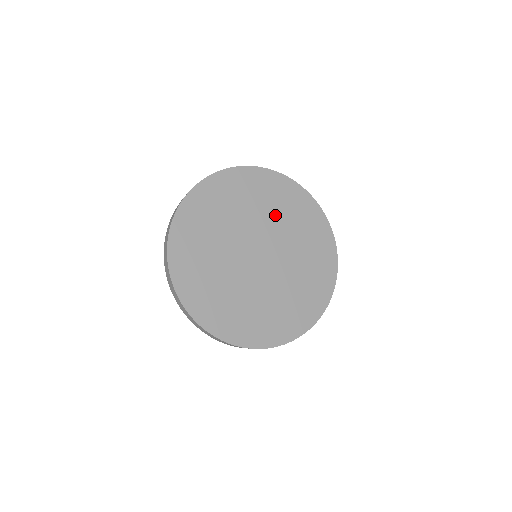
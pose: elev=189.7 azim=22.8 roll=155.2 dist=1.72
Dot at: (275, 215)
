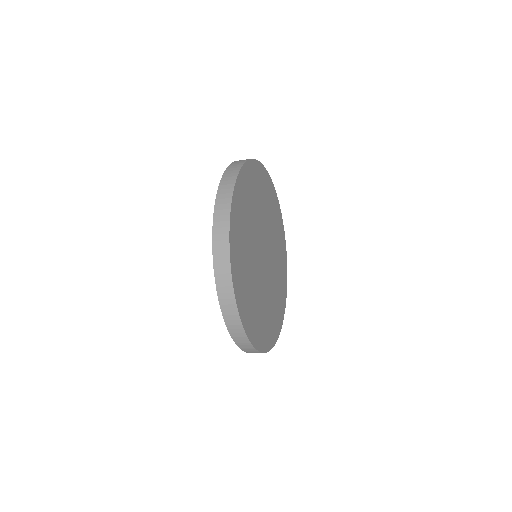
Dot at: (257, 209)
